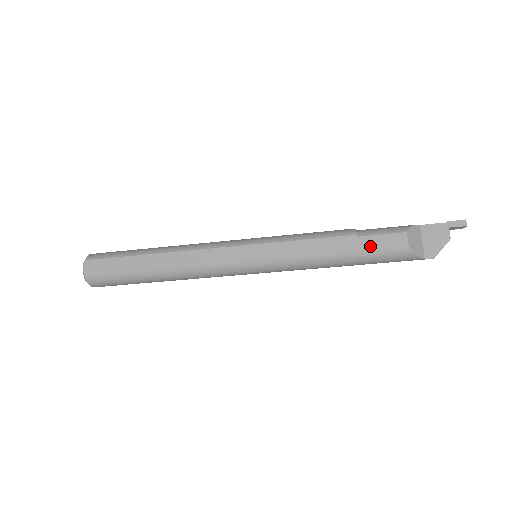
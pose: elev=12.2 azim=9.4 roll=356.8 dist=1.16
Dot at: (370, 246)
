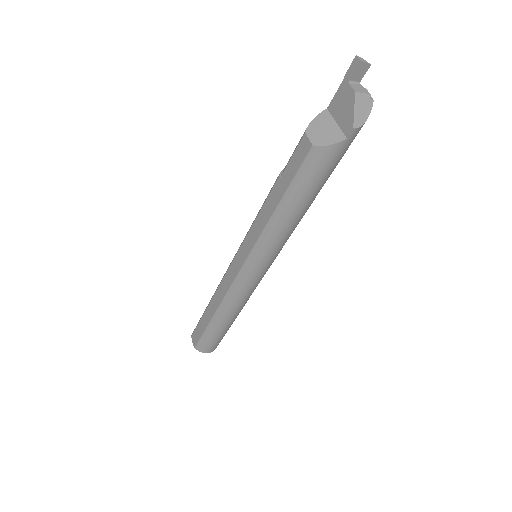
Dot at: (290, 176)
